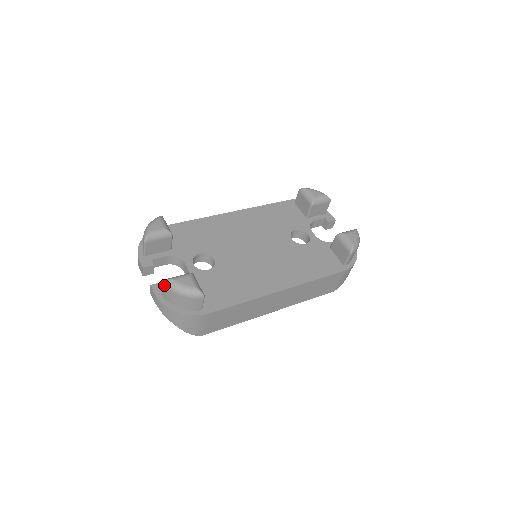
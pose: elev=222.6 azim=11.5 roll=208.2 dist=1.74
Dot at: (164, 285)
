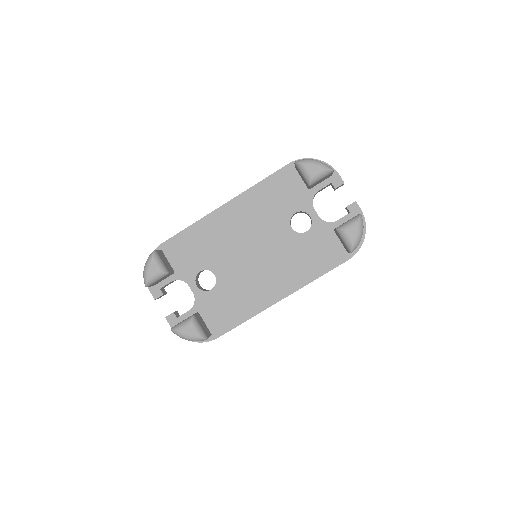
Dot at: occluded
